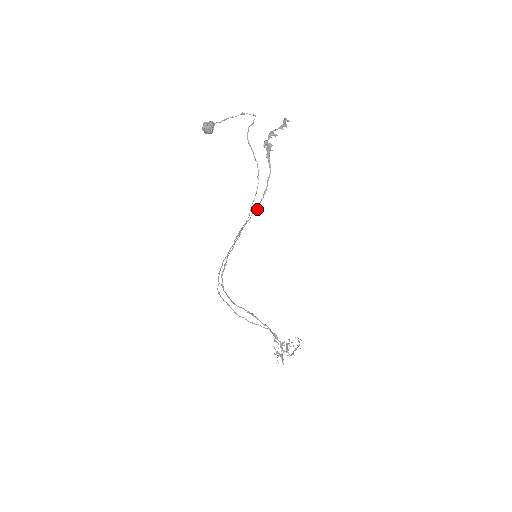
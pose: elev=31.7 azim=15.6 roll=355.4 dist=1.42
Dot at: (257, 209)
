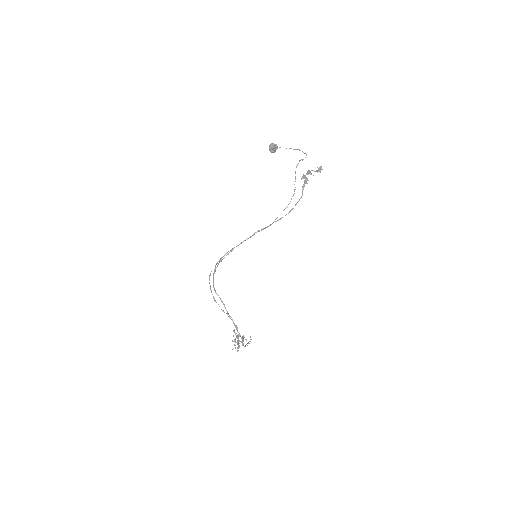
Dot at: occluded
